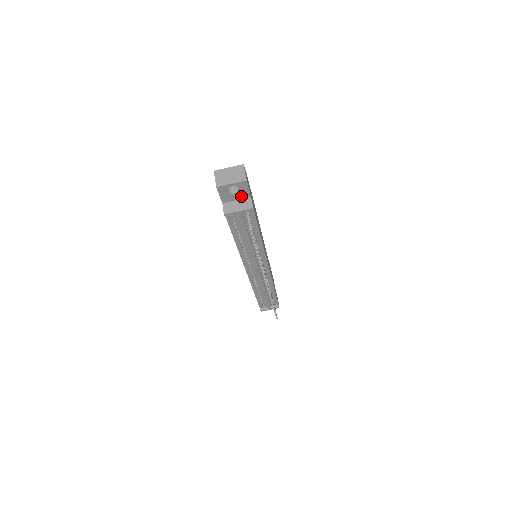
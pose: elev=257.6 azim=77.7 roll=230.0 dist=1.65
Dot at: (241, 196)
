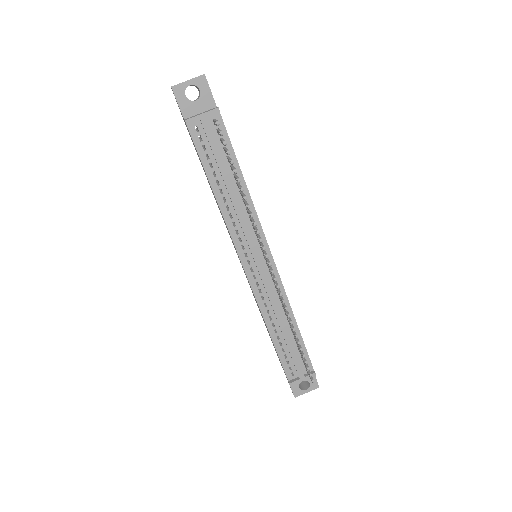
Dot at: (204, 106)
